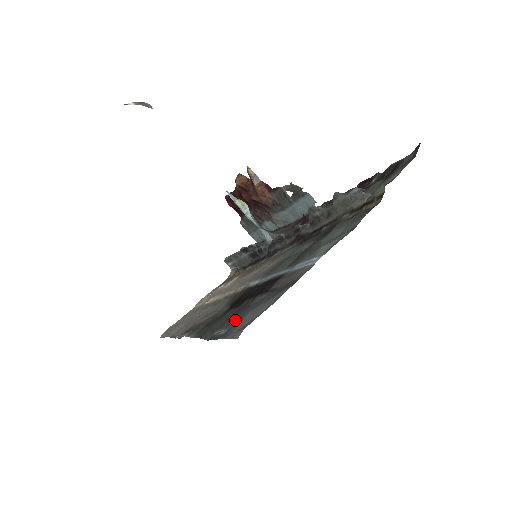
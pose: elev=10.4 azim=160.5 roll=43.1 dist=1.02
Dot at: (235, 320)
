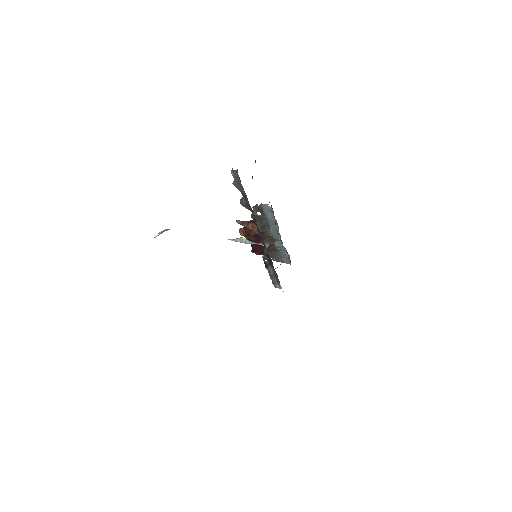
Dot at: occluded
